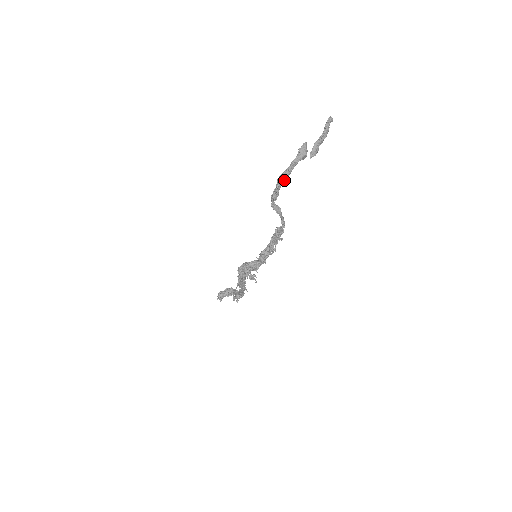
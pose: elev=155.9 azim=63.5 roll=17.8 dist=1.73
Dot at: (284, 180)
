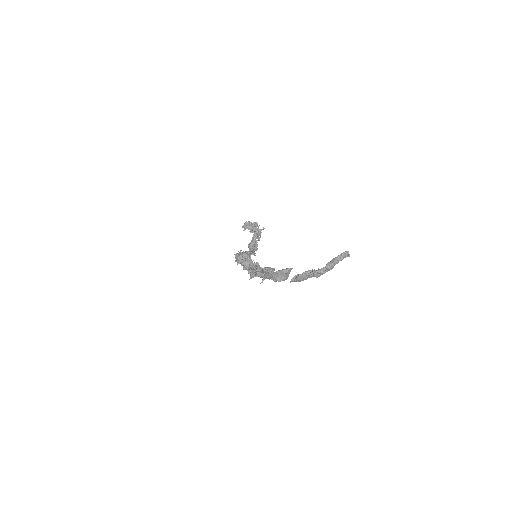
Dot at: occluded
